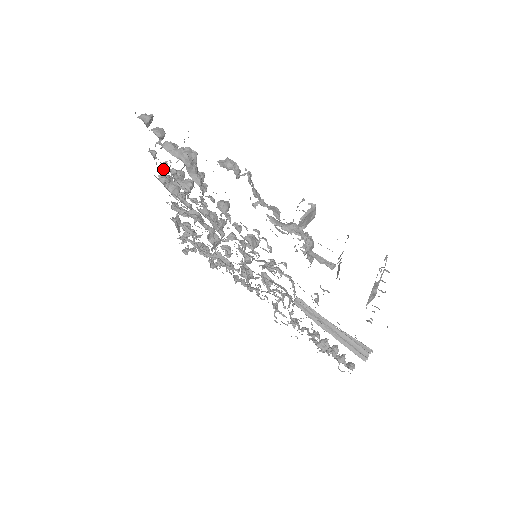
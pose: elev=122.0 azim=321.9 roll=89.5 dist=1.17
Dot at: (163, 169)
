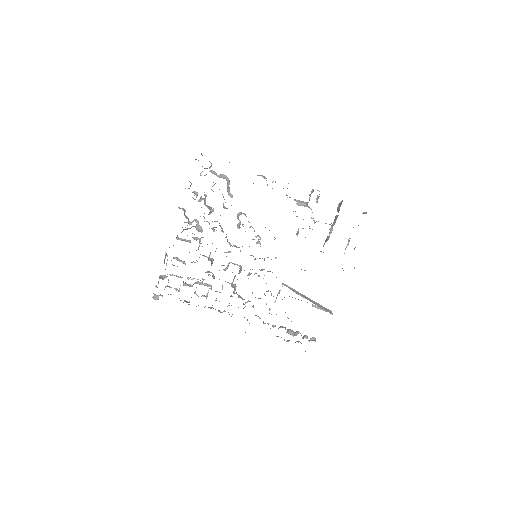
Dot at: occluded
